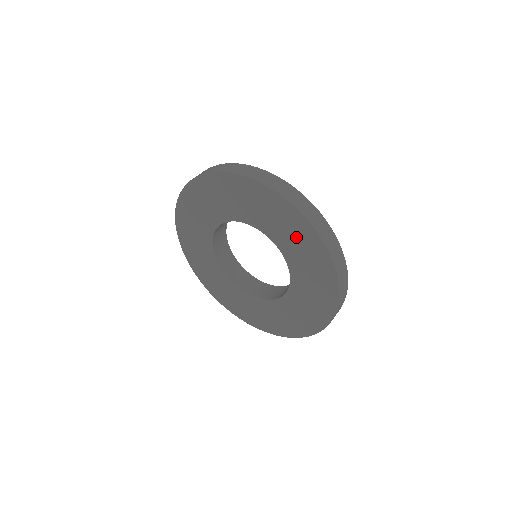
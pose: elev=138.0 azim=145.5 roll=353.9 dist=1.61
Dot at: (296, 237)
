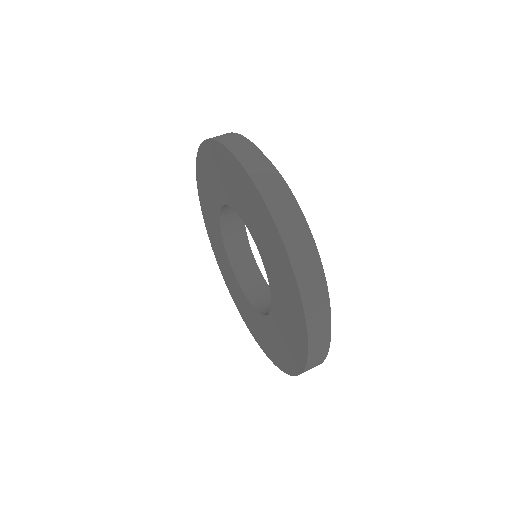
Dot at: (276, 261)
